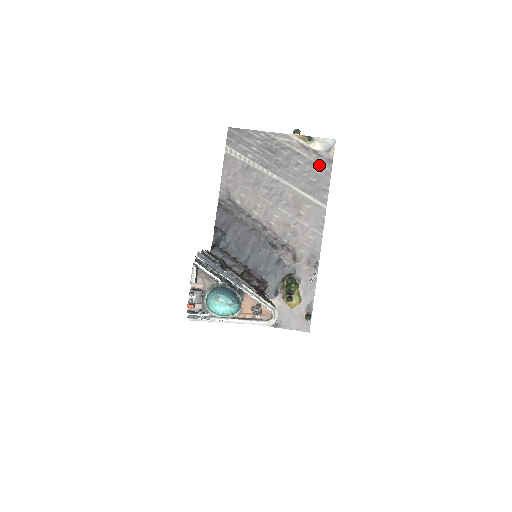
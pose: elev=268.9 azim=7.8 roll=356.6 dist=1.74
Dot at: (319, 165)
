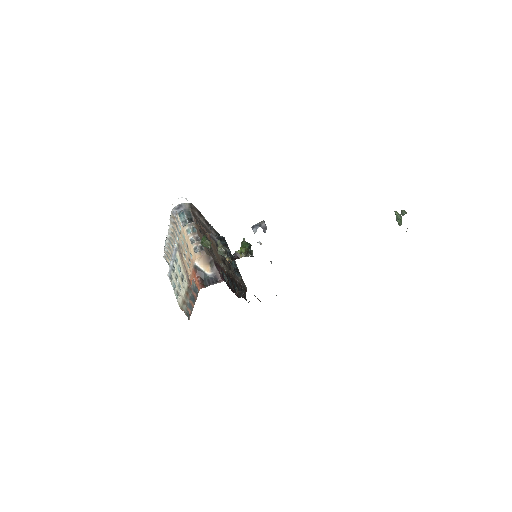
Dot at: occluded
